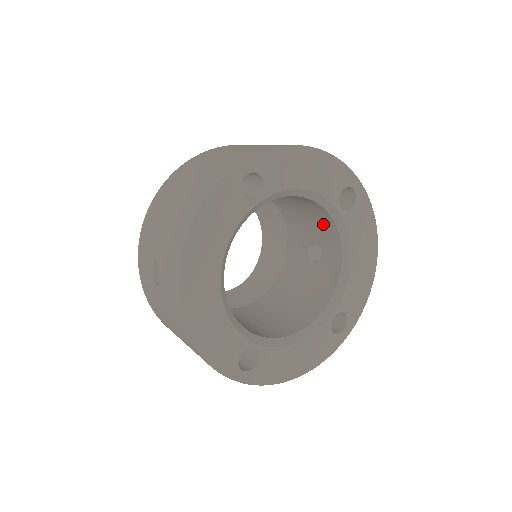
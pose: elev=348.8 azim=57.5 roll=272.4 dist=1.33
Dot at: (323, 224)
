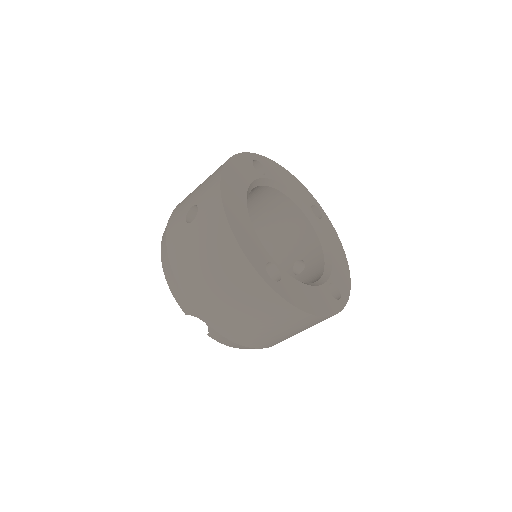
Dot at: (302, 236)
